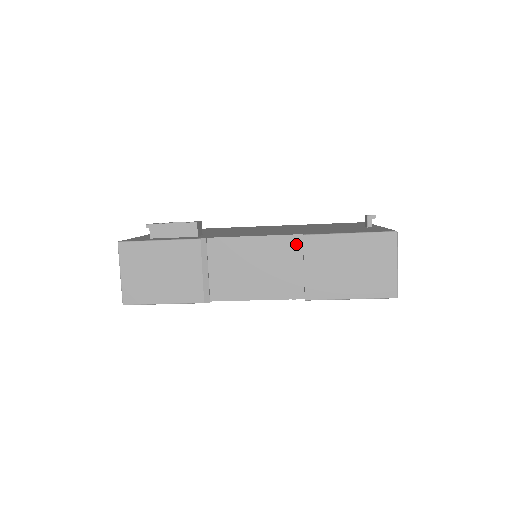
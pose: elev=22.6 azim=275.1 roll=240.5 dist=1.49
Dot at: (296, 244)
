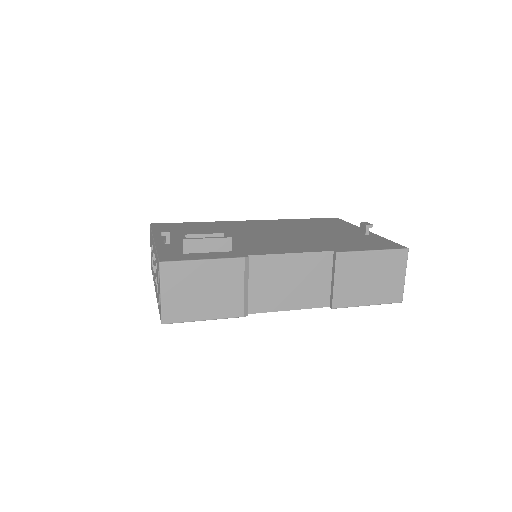
Dot at: (327, 260)
